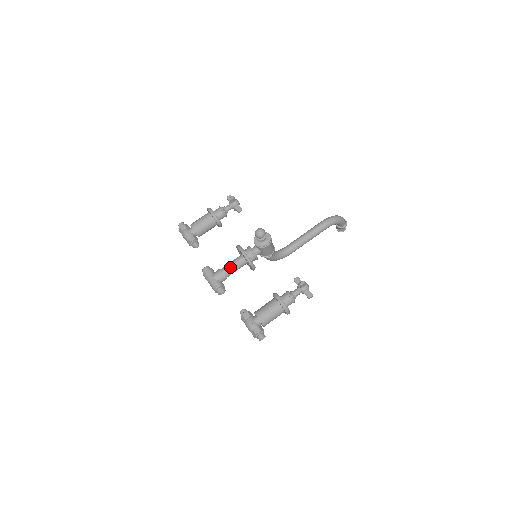
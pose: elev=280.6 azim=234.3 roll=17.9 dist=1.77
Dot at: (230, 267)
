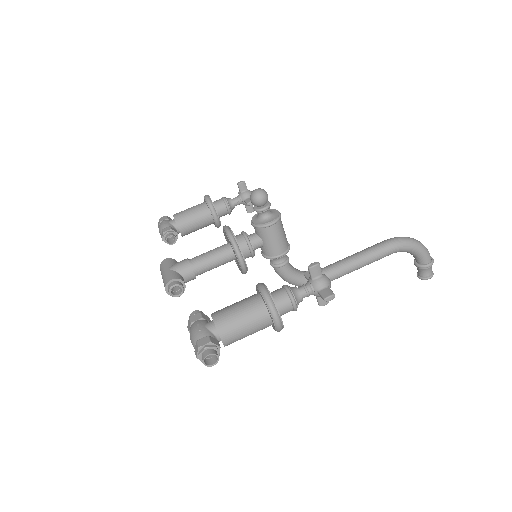
Dot at: (203, 256)
